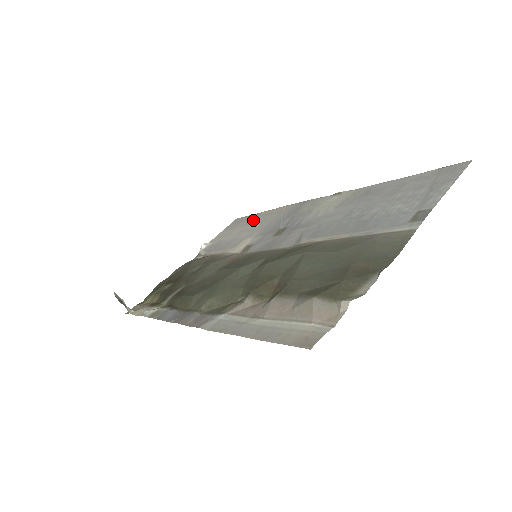
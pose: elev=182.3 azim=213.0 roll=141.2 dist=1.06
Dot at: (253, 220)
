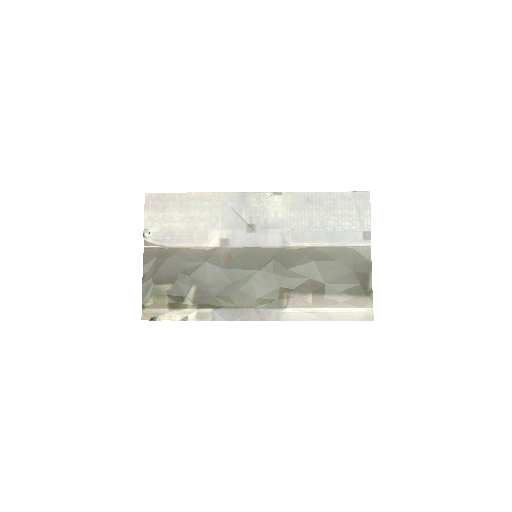
Dot at: (189, 204)
